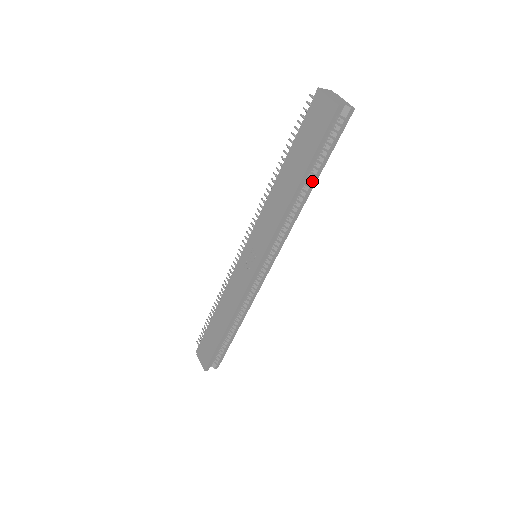
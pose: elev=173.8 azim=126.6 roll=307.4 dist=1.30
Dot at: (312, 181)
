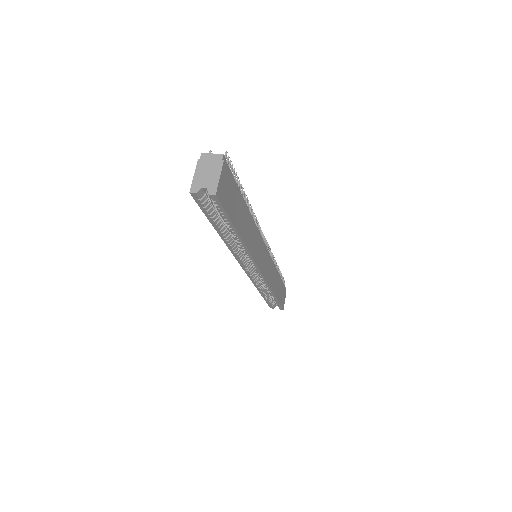
Dot at: (235, 233)
